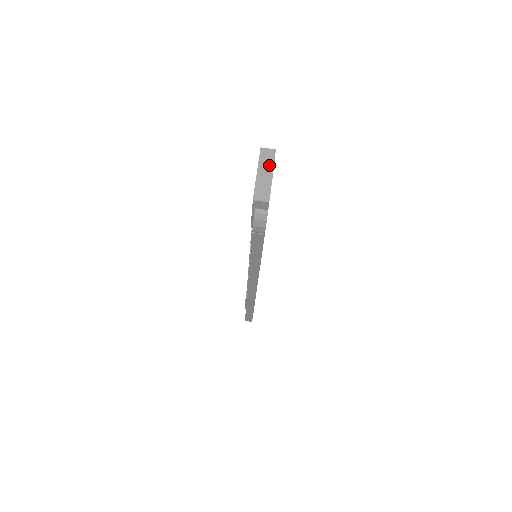
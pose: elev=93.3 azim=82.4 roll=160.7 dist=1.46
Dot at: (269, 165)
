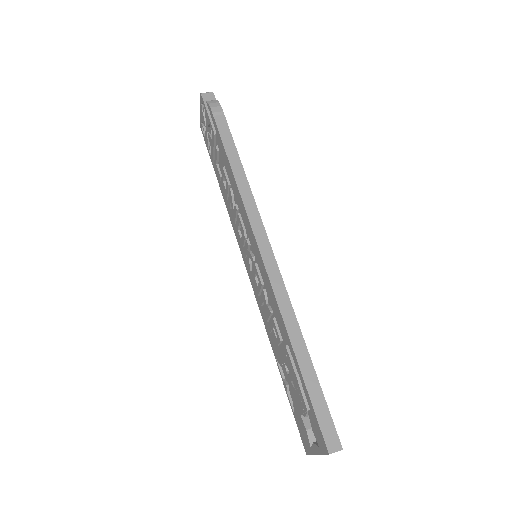
Dot at: occluded
